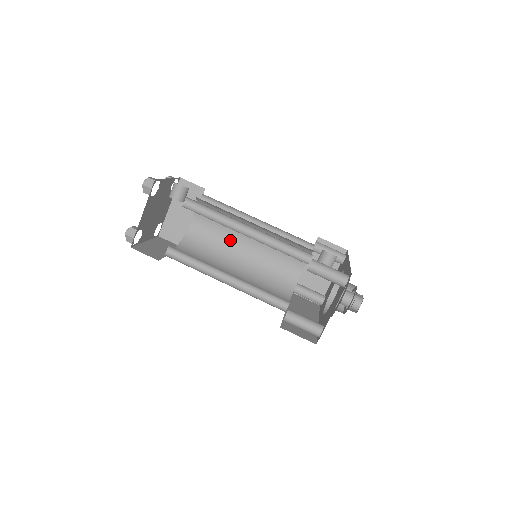
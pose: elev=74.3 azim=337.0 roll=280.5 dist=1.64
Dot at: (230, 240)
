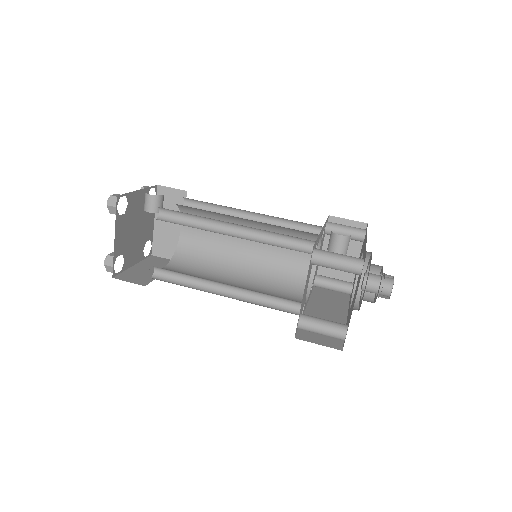
Dot at: (227, 243)
